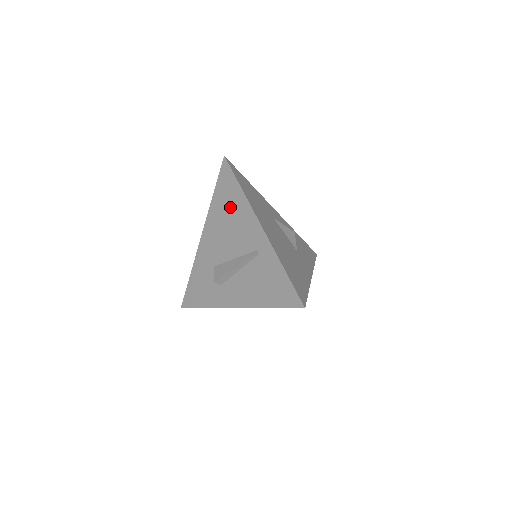
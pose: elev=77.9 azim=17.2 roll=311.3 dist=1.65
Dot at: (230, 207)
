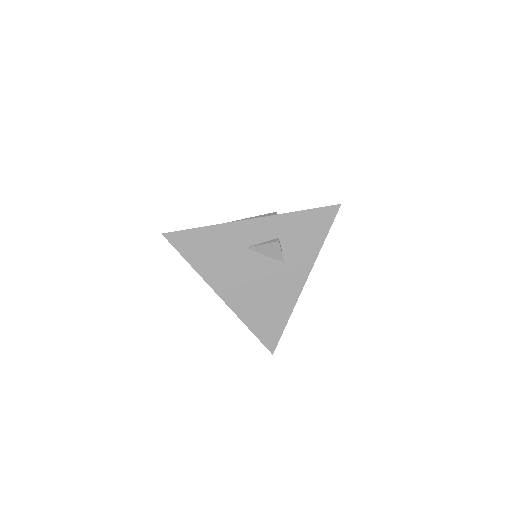
Dot at: occluded
